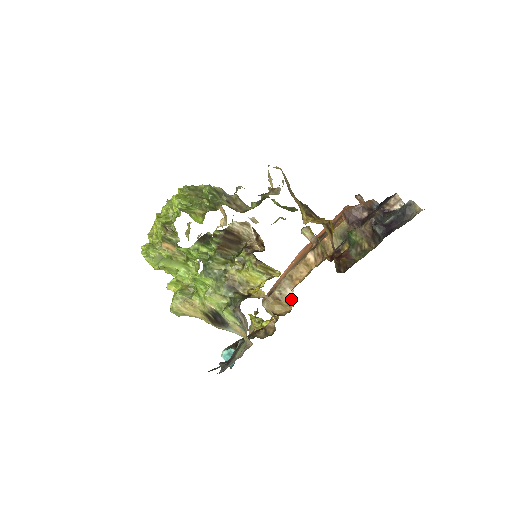
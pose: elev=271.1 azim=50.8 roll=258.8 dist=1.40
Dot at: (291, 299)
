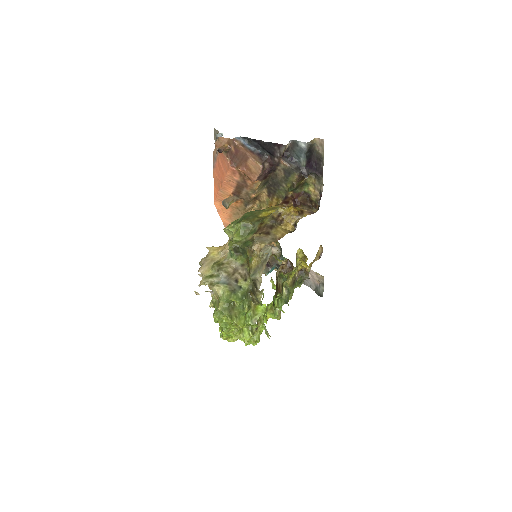
Dot at: occluded
